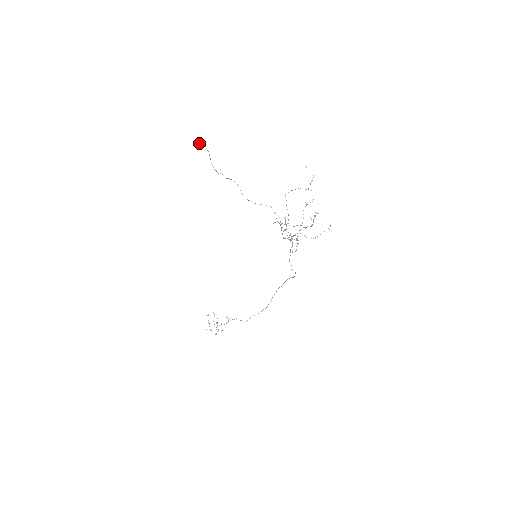
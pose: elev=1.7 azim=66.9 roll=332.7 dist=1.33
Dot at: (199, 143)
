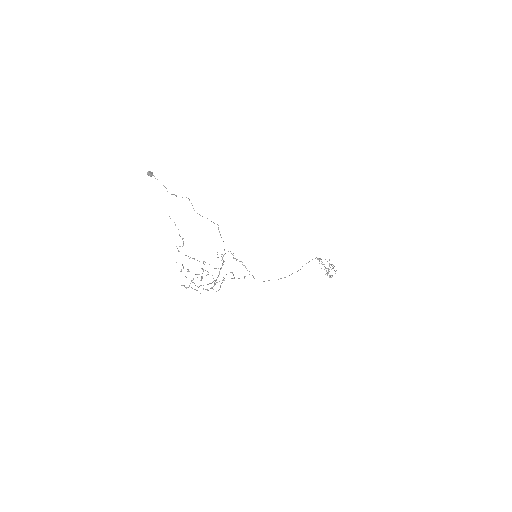
Dot at: occluded
